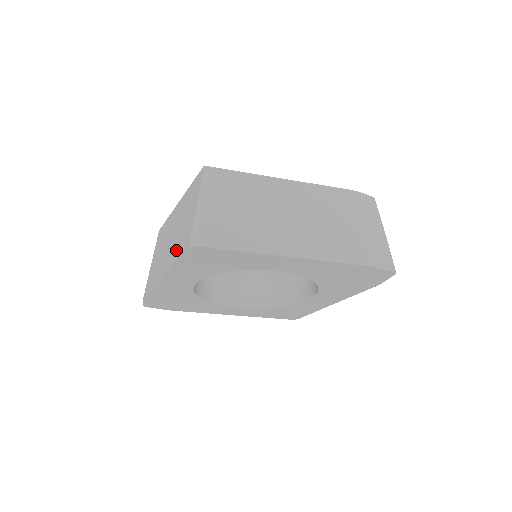
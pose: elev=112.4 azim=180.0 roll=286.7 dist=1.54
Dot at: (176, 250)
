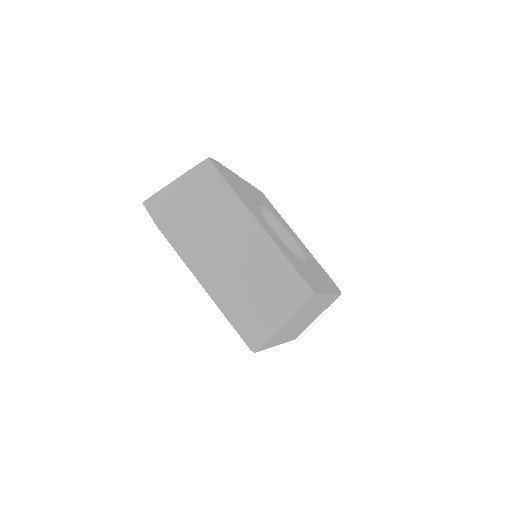
Dot at: (235, 306)
